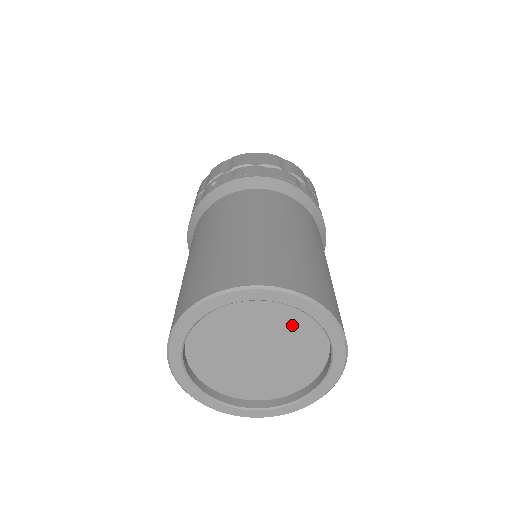
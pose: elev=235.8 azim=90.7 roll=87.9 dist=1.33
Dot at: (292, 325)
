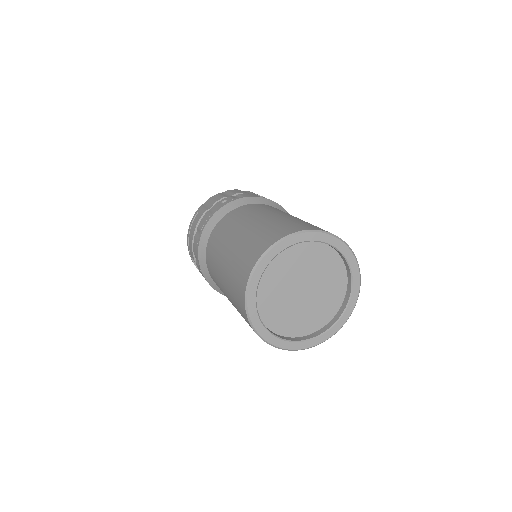
Dot at: (328, 268)
